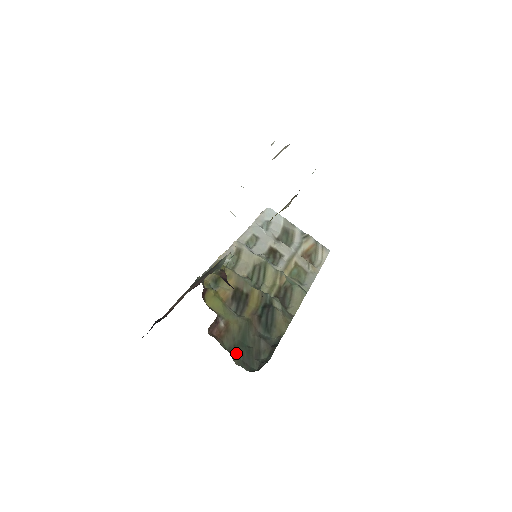
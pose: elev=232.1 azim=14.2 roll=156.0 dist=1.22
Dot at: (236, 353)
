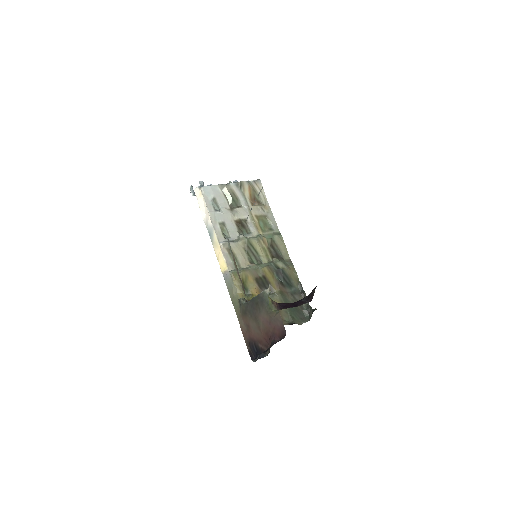
Dot at: (295, 319)
